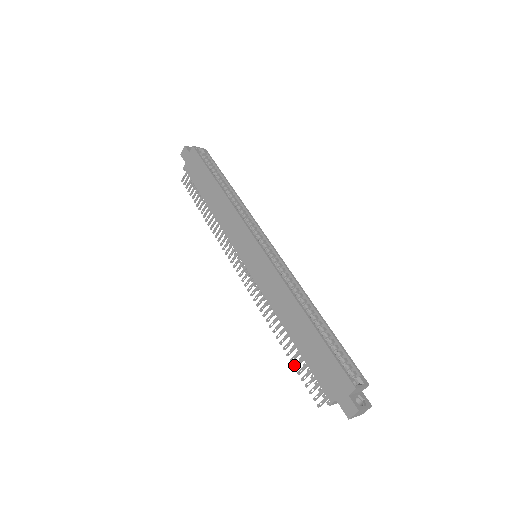
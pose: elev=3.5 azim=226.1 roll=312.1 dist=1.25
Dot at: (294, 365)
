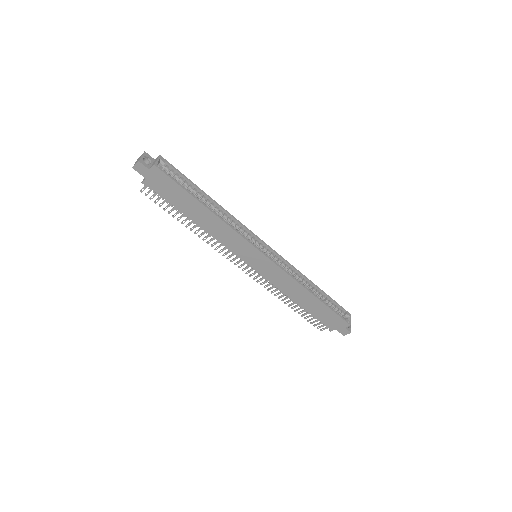
Dot at: (301, 316)
